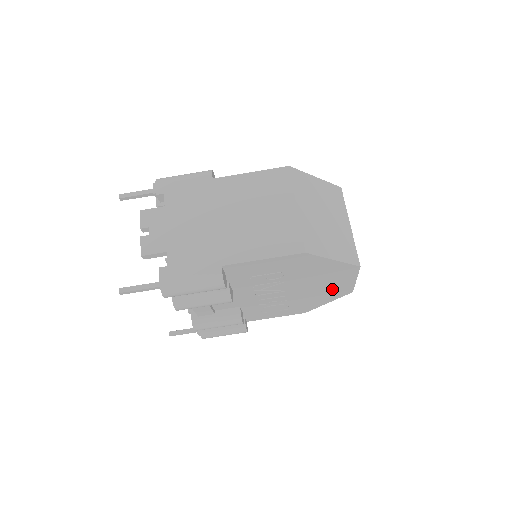
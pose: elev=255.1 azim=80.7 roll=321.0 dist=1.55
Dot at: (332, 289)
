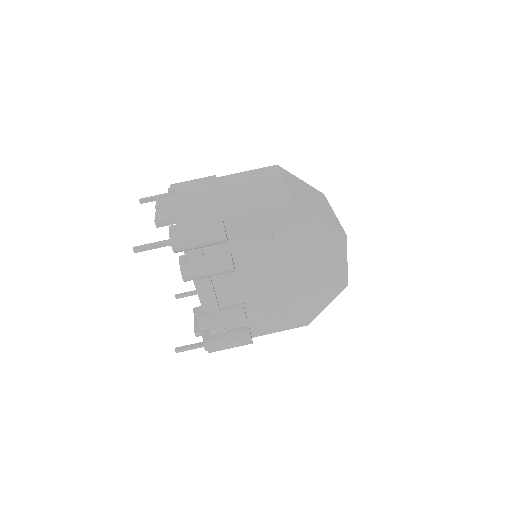
Dot at: (327, 277)
